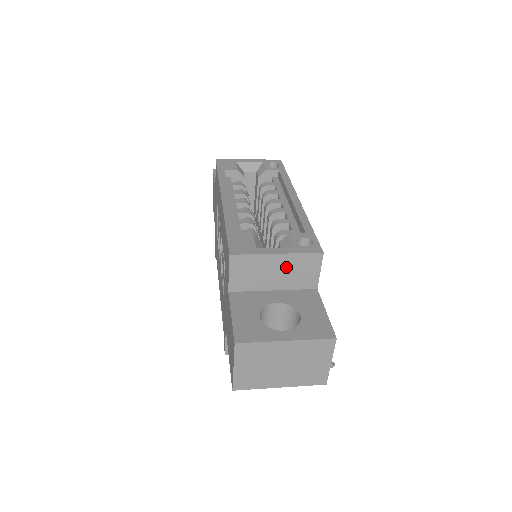
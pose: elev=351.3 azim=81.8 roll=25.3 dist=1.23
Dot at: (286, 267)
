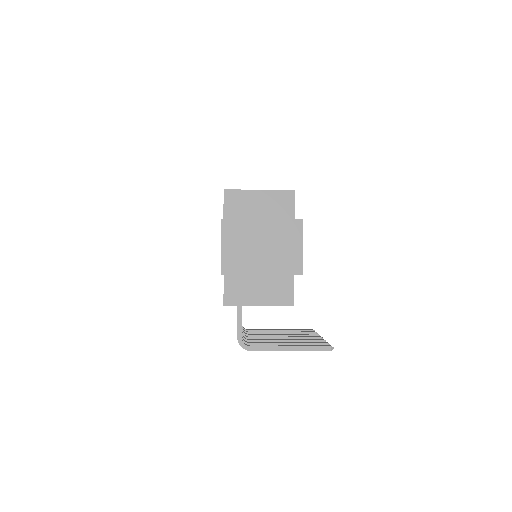
Dot at: (268, 202)
